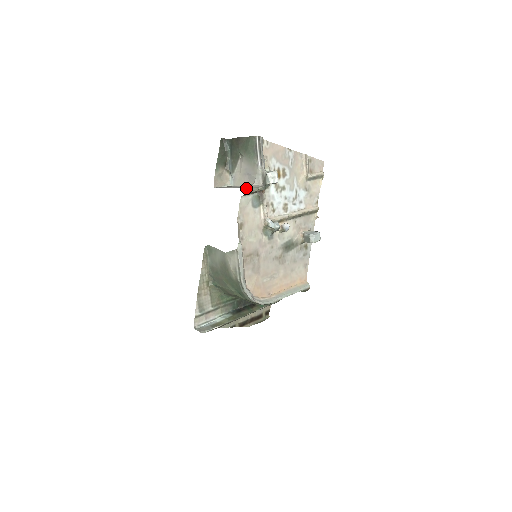
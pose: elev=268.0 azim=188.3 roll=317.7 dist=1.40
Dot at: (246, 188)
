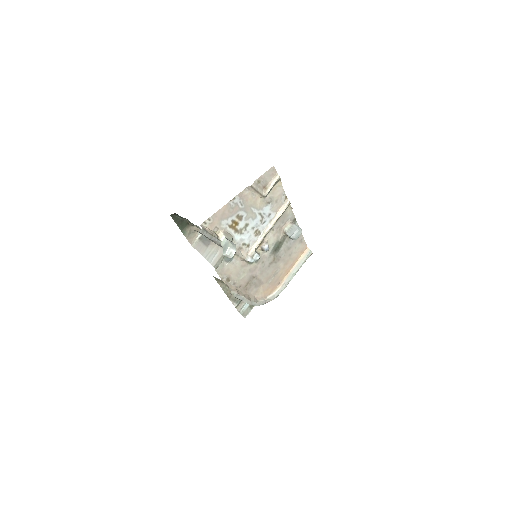
Dot at: (214, 264)
